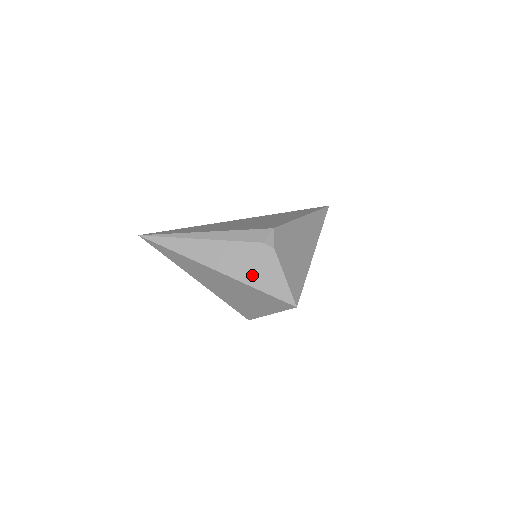
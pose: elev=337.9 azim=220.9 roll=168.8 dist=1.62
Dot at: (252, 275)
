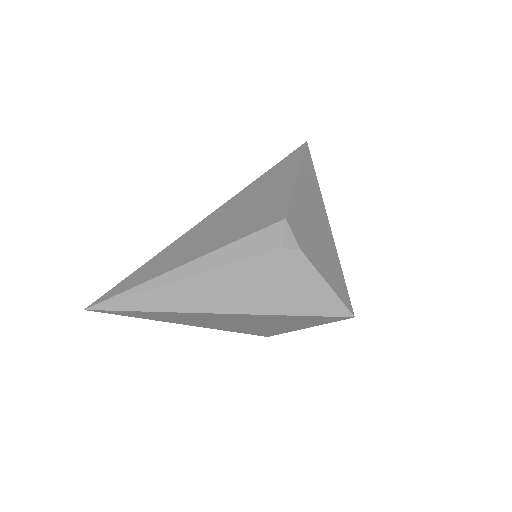
Dot at: (282, 299)
